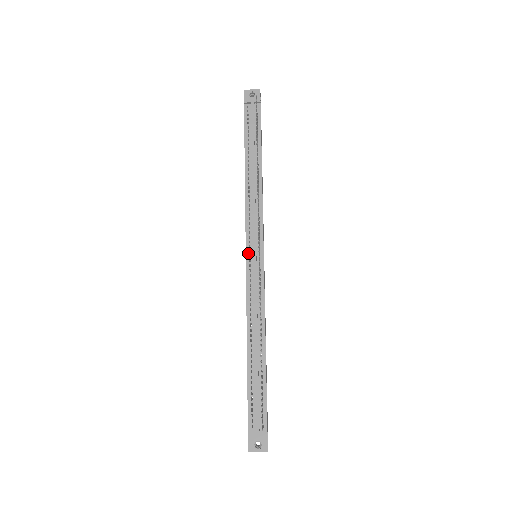
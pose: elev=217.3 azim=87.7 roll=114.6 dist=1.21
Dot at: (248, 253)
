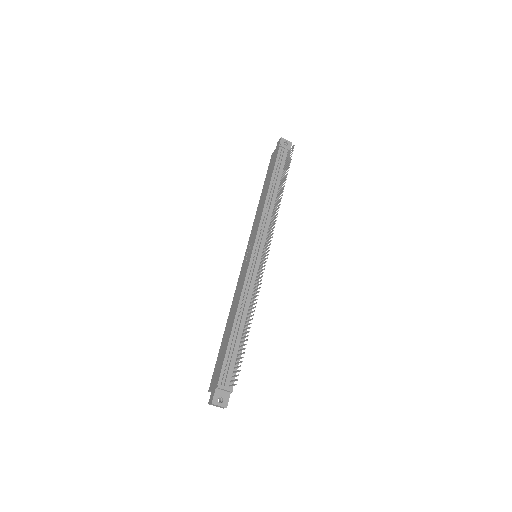
Dot at: (254, 250)
